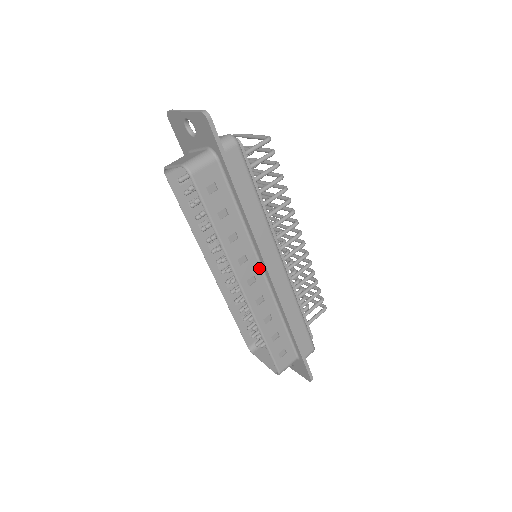
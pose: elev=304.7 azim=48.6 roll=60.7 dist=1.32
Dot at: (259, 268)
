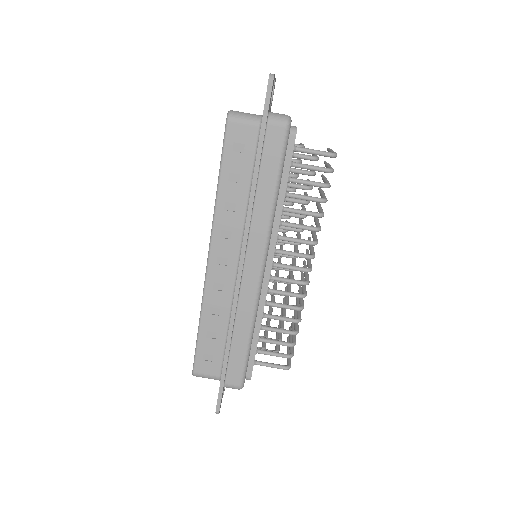
Dot at: (237, 257)
